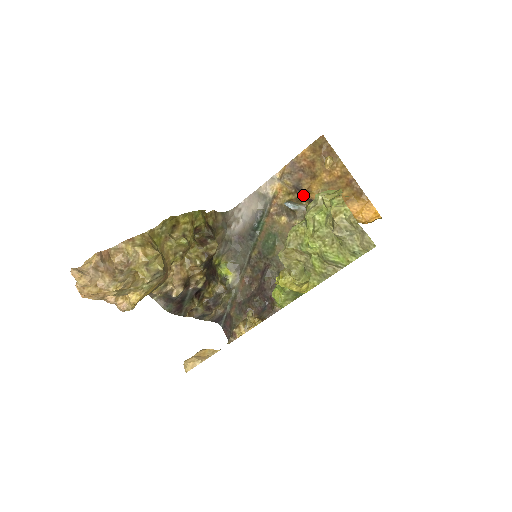
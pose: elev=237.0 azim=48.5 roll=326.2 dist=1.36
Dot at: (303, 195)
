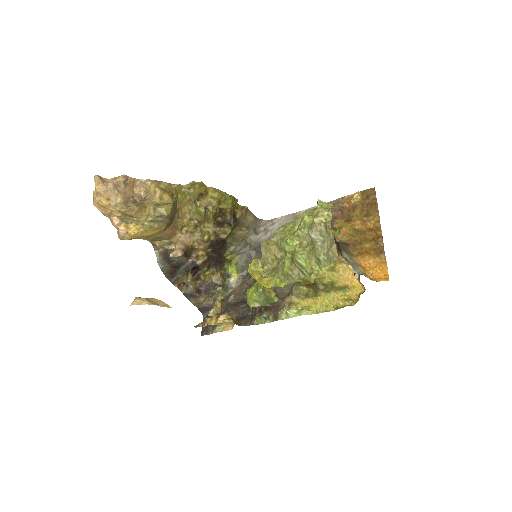
Dot at: occluded
